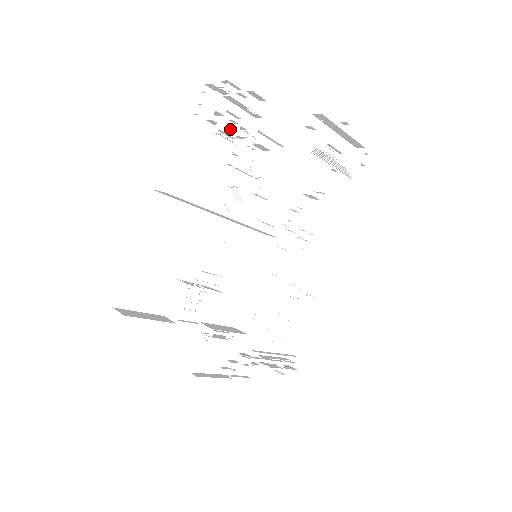
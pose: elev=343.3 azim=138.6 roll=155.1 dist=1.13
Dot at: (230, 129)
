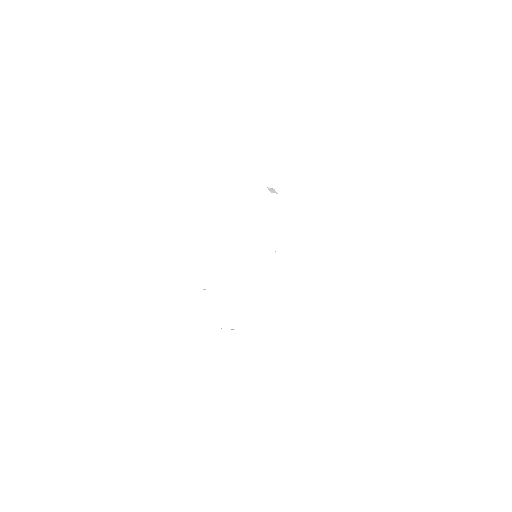
Dot at: (290, 163)
